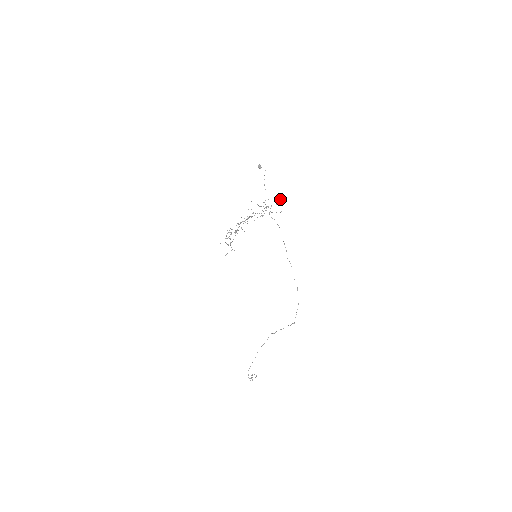
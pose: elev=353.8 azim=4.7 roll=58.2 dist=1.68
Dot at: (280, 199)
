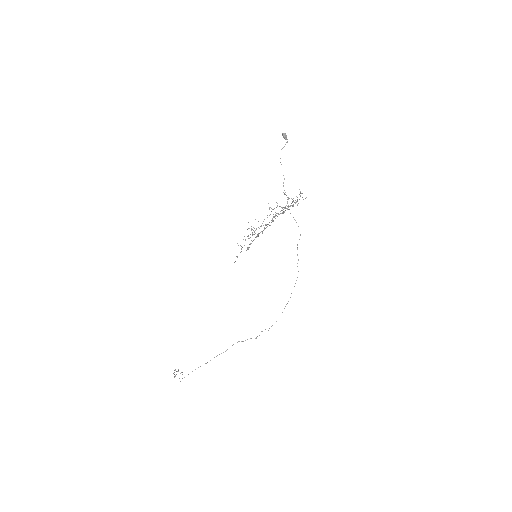
Dot at: occluded
